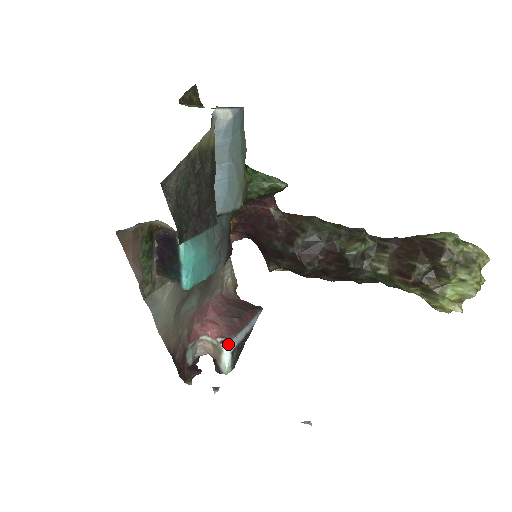
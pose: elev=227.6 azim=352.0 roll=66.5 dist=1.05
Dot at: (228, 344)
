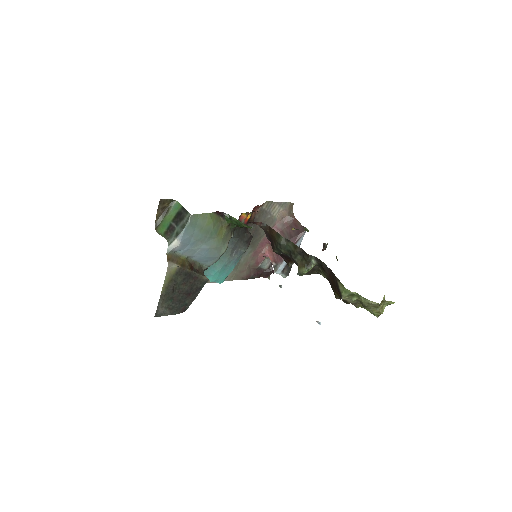
Dot at: (275, 272)
